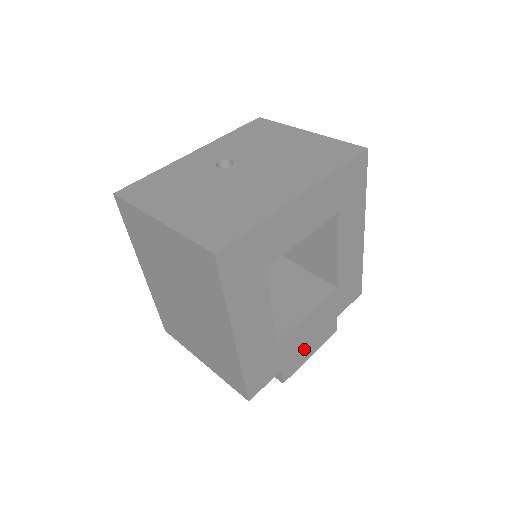
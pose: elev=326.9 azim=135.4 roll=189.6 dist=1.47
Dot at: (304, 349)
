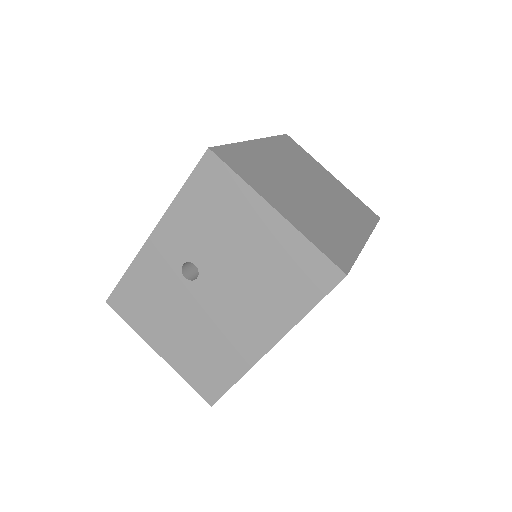
Dot at: occluded
